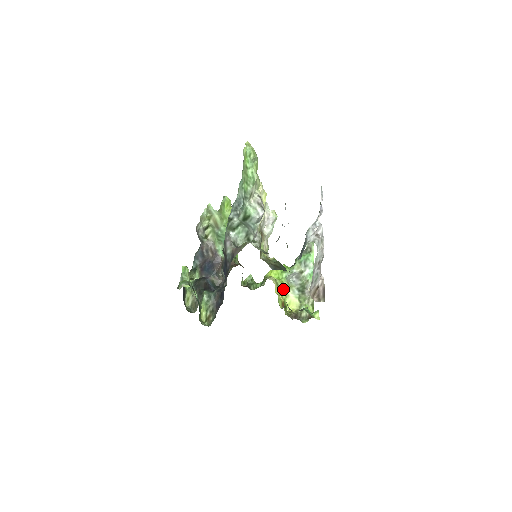
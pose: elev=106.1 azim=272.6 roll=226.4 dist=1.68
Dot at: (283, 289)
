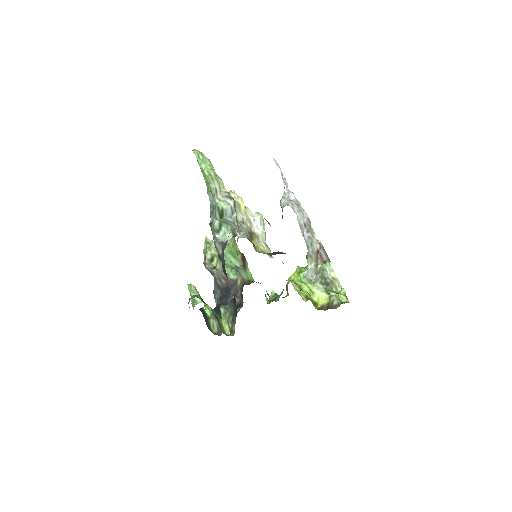
Dot at: (305, 287)
